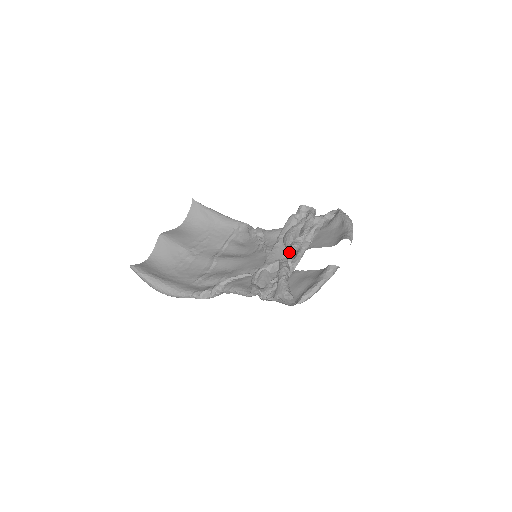
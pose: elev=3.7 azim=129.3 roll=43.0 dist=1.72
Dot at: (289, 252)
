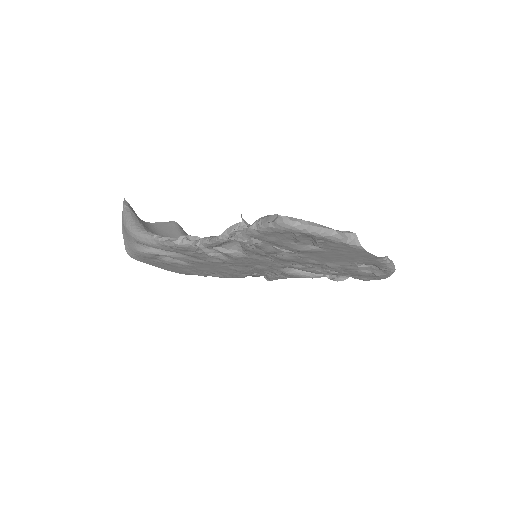
Dot at: occluded
